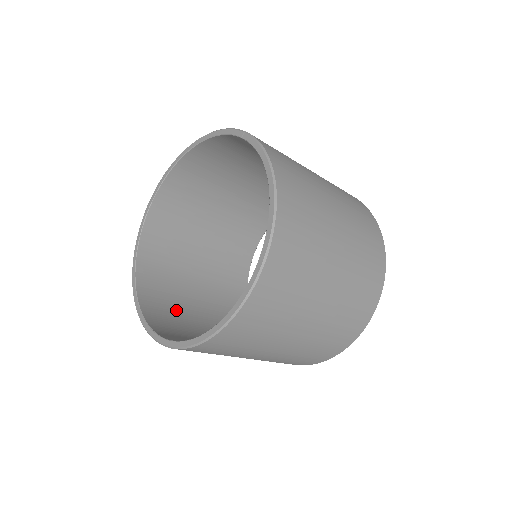
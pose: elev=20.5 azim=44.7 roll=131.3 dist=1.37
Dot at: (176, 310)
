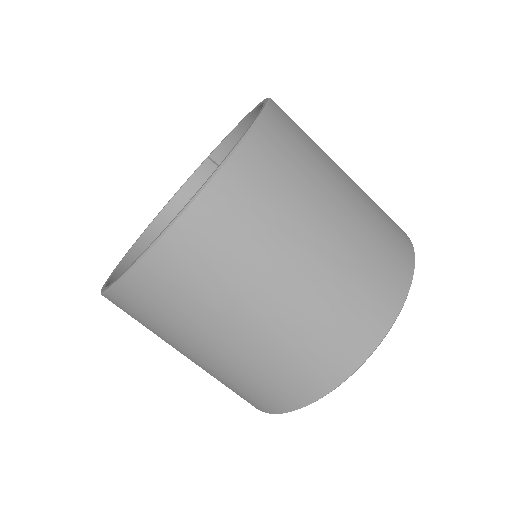
Dot at: occluded
